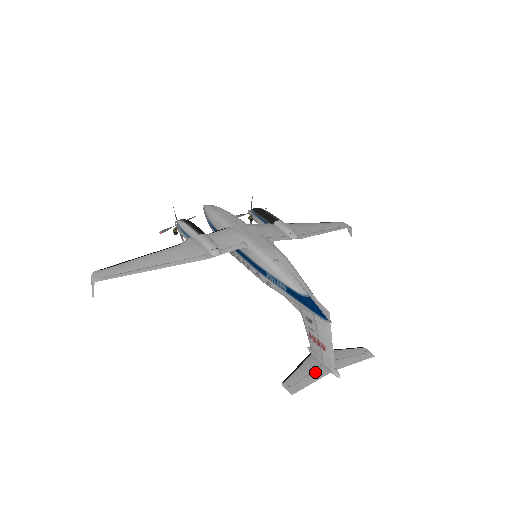
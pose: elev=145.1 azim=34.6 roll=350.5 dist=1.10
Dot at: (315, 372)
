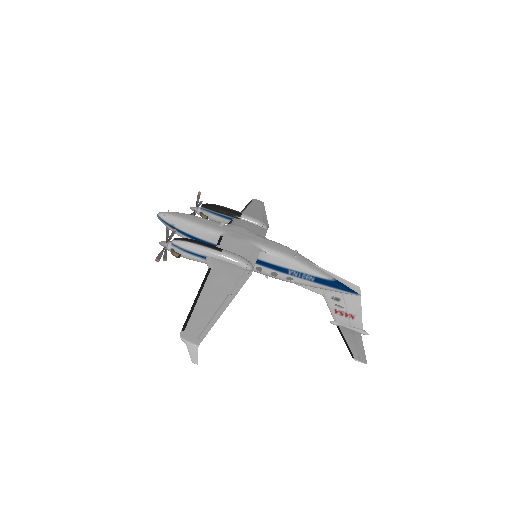
Dot at: (356, 339)
